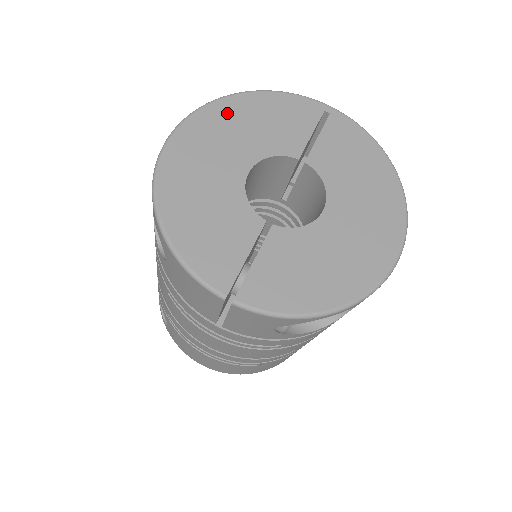
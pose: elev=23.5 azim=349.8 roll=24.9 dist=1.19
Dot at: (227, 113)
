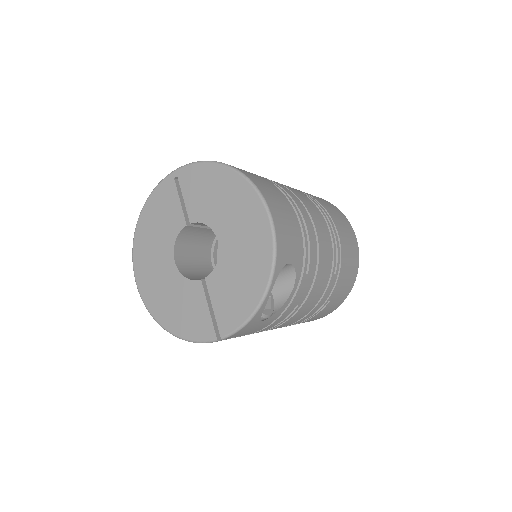
Dot at: (143, 240)
